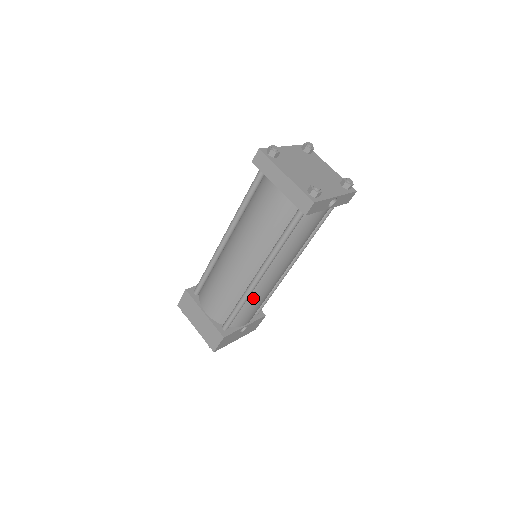
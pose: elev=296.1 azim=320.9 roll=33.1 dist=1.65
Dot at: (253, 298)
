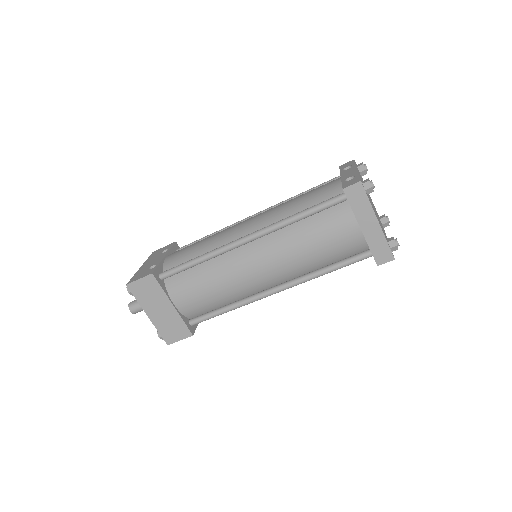
Dot at: occluded
